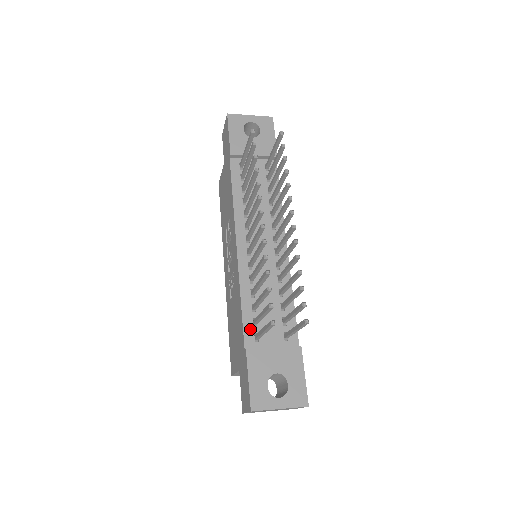
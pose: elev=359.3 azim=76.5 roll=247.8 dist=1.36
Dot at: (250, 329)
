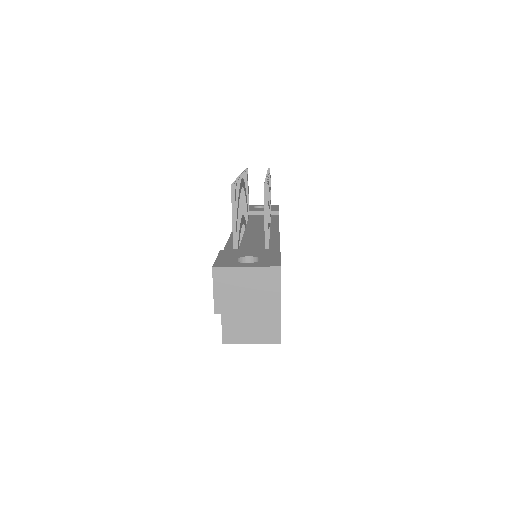
Dot at: occluded
